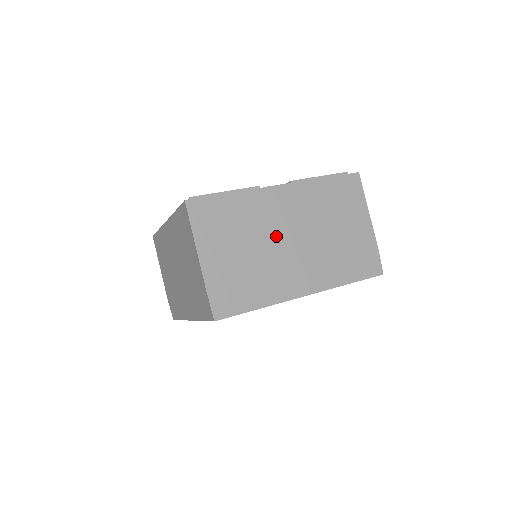
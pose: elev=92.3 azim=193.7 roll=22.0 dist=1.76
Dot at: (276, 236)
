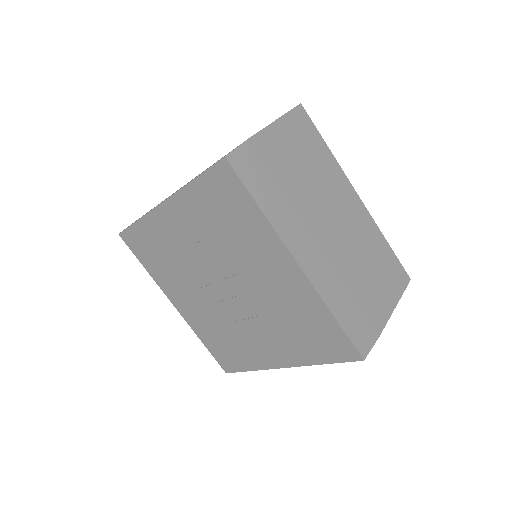
Dot at: (325, 206)
